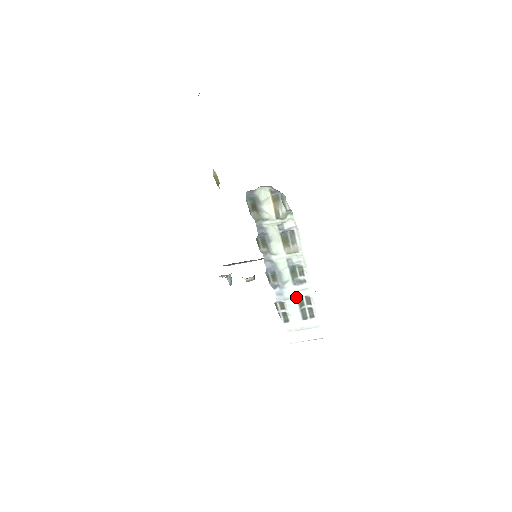
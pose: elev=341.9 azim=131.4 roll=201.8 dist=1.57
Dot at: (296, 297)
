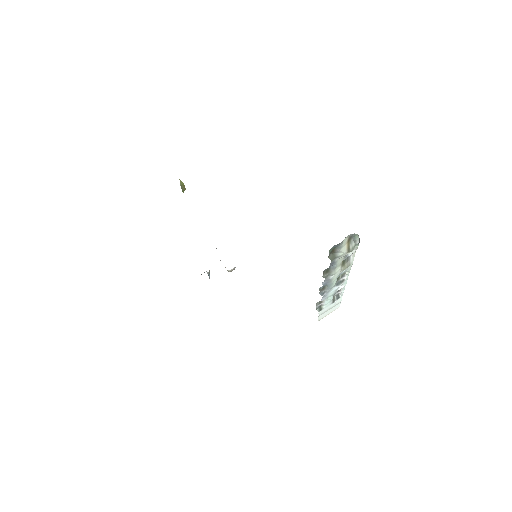
Dot at: (334, 293)
